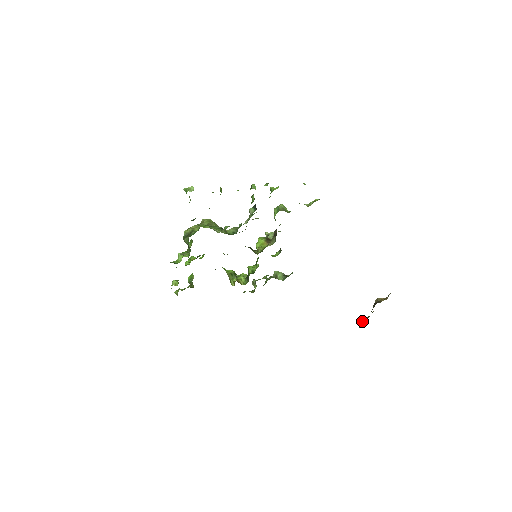
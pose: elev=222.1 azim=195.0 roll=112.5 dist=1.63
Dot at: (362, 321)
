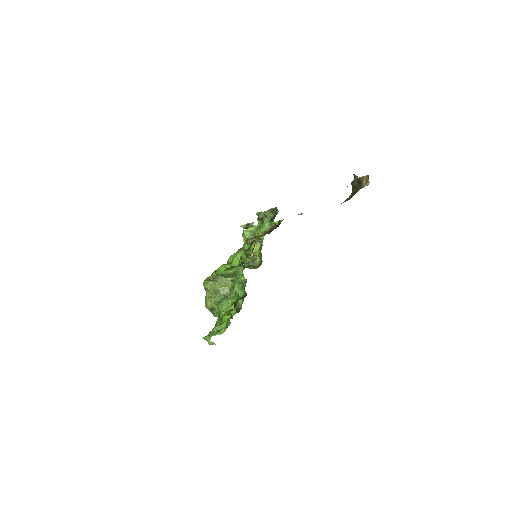
Dot at: (352, 184)
